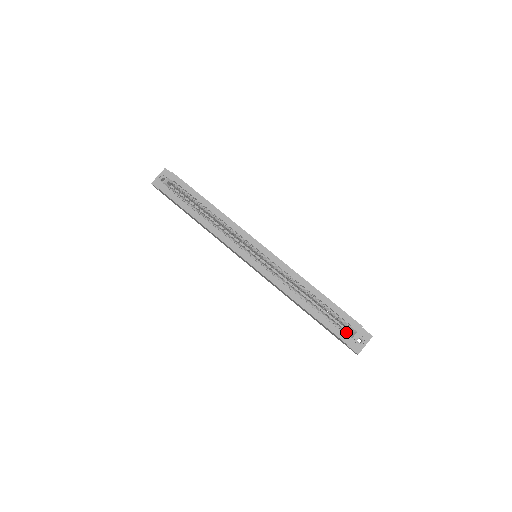
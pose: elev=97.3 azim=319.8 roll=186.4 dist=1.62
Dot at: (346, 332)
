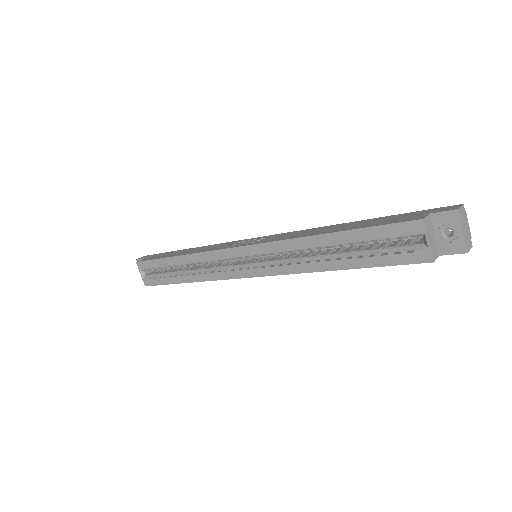
Dot at: (413, 247)
